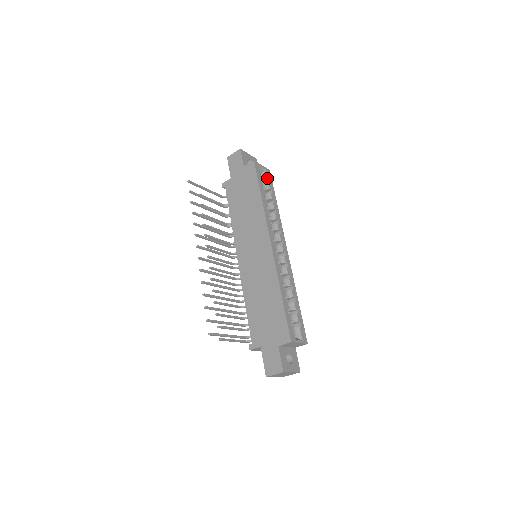
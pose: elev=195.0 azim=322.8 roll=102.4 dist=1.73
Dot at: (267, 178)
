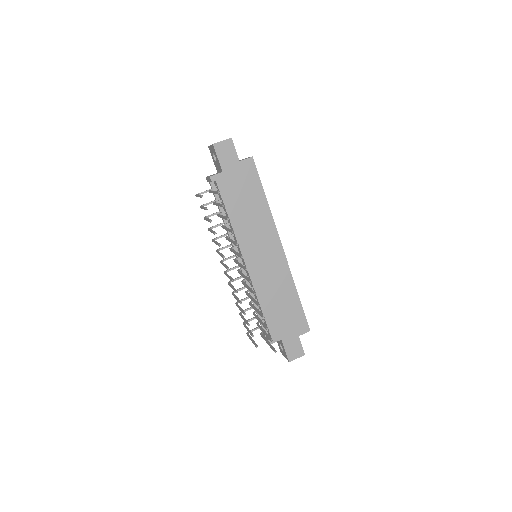
Dot at: occluded
